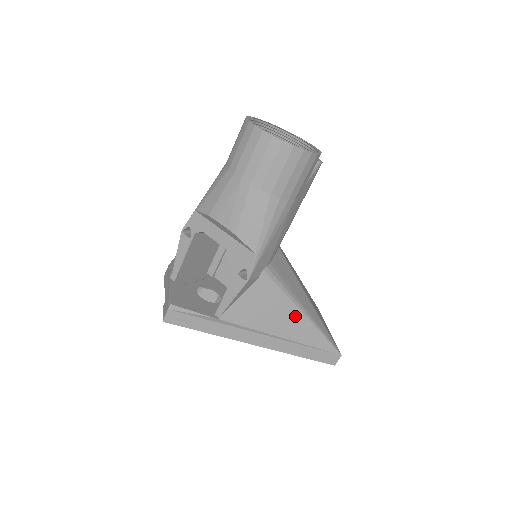
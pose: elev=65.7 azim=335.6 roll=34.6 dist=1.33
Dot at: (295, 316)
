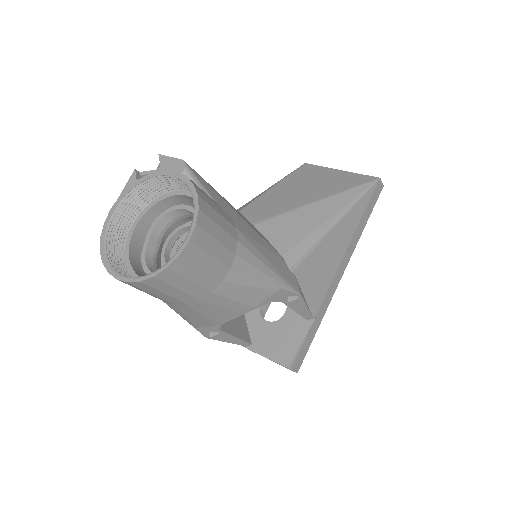
Dot at: (336, 232)
